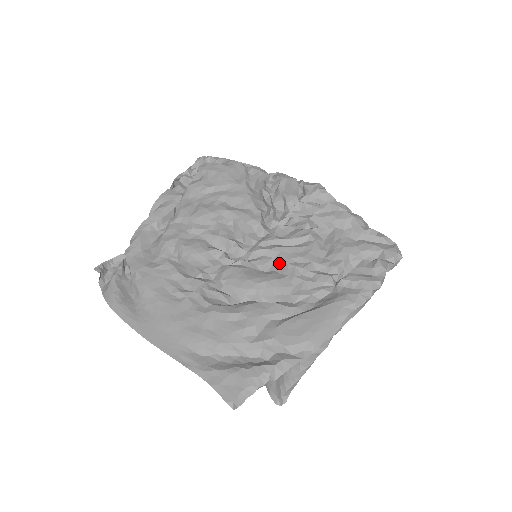
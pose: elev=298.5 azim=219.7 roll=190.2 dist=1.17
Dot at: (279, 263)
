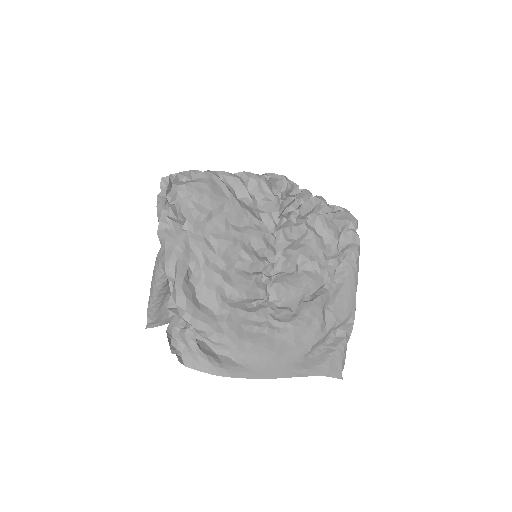
Dot at: (303, 263)
